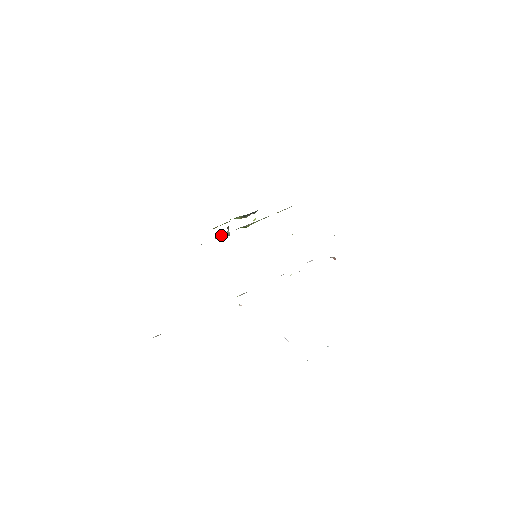
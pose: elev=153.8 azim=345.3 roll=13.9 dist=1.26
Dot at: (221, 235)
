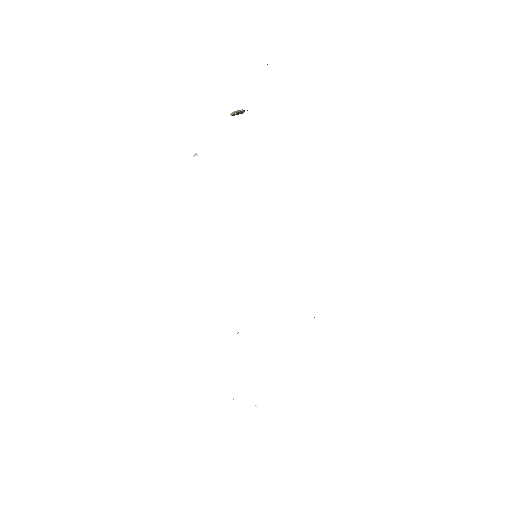
Dot at: (232, 115)
